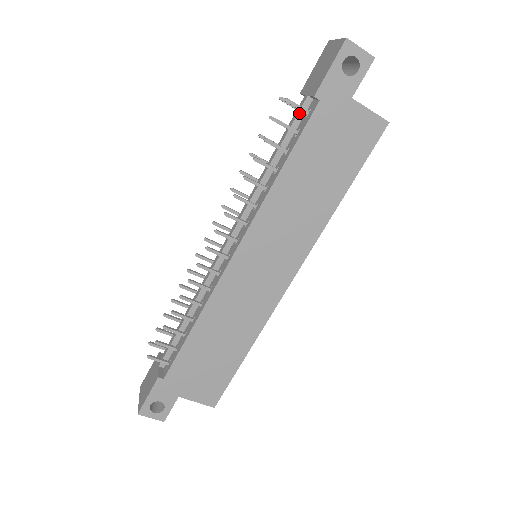
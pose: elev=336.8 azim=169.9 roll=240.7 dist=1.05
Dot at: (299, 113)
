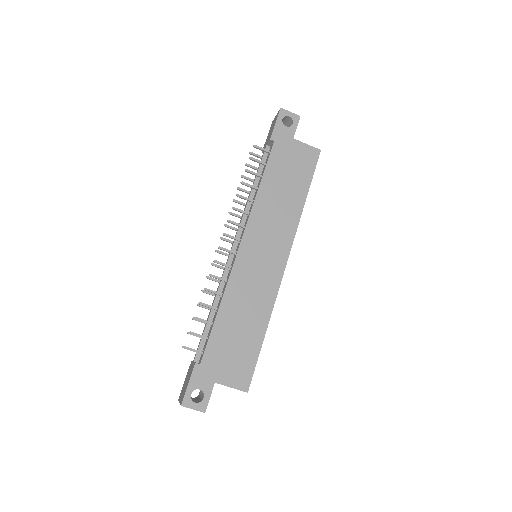
Dot at: (264, 155)
